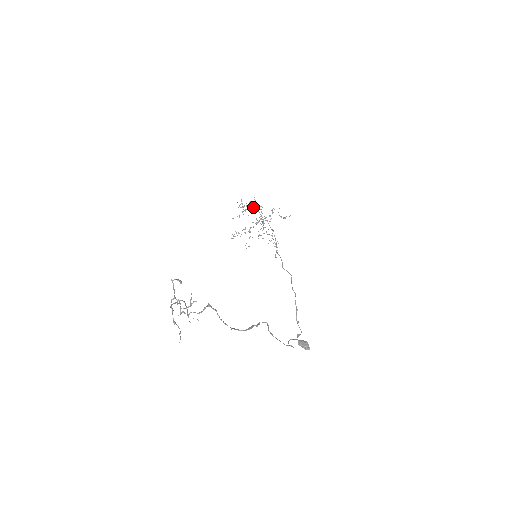
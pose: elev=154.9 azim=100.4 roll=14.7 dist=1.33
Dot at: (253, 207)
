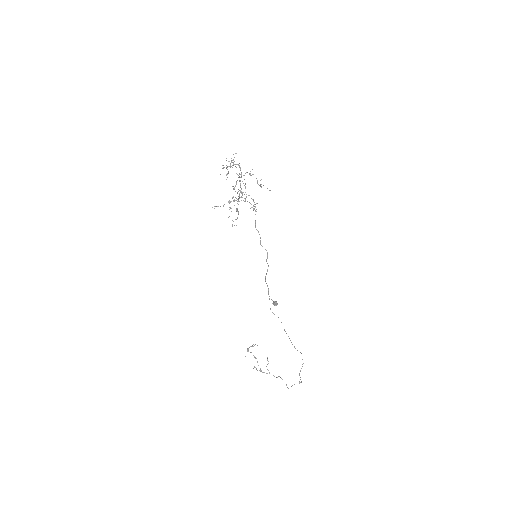
Dot at: (230, 163)
